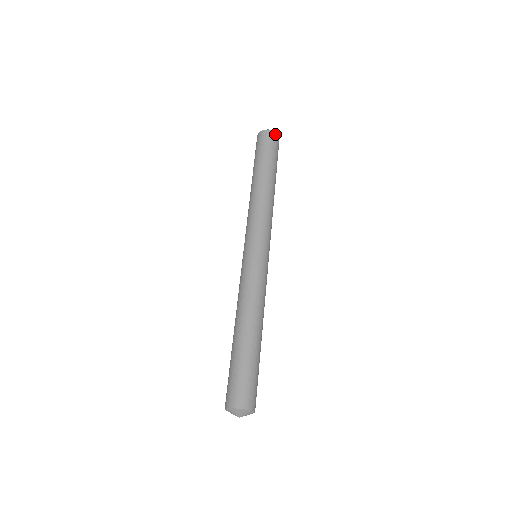
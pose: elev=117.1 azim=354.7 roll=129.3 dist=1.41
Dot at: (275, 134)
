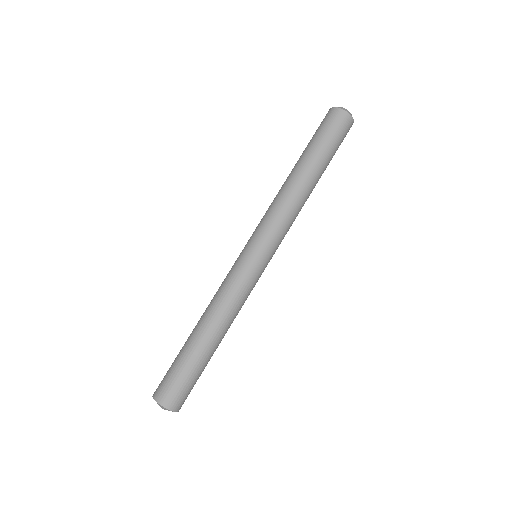
Dot at: occluded
